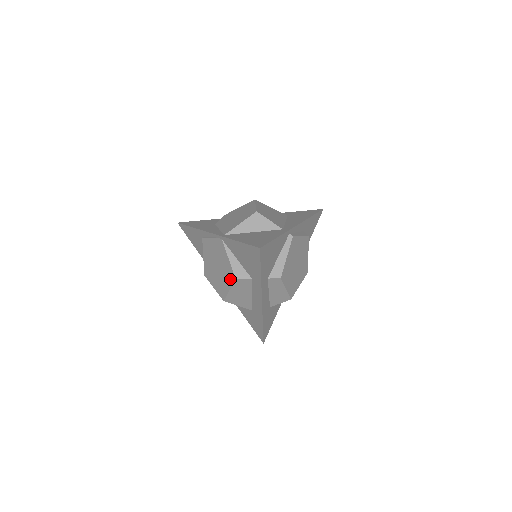
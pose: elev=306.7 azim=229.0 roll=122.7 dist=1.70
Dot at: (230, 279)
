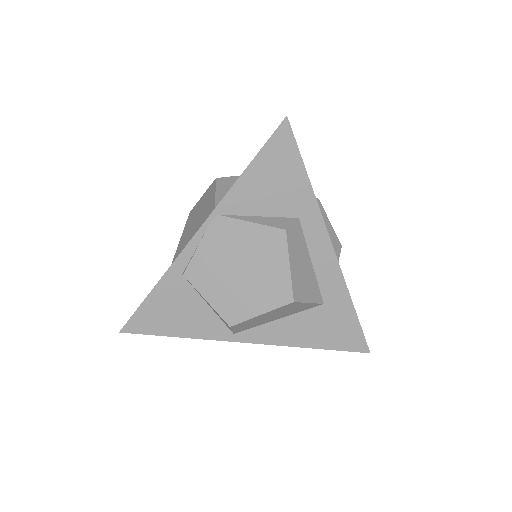
Dot at: (277, 246)
